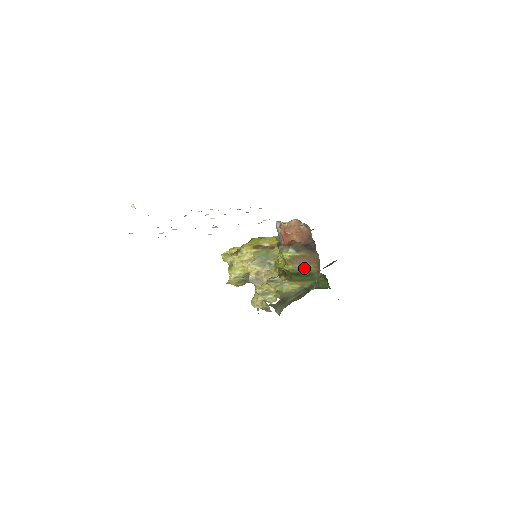
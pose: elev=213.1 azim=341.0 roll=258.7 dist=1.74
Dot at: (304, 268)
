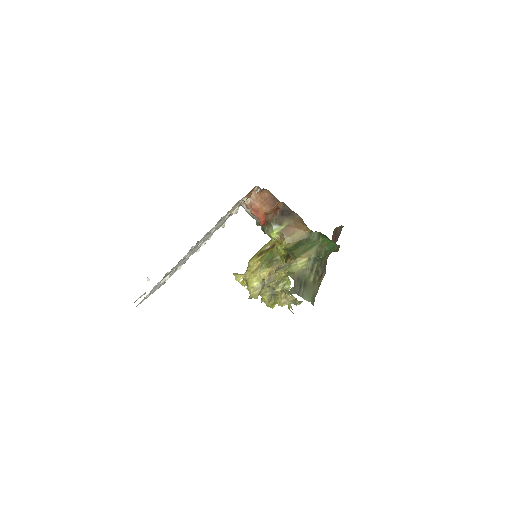
Dot at: (297, 237)
